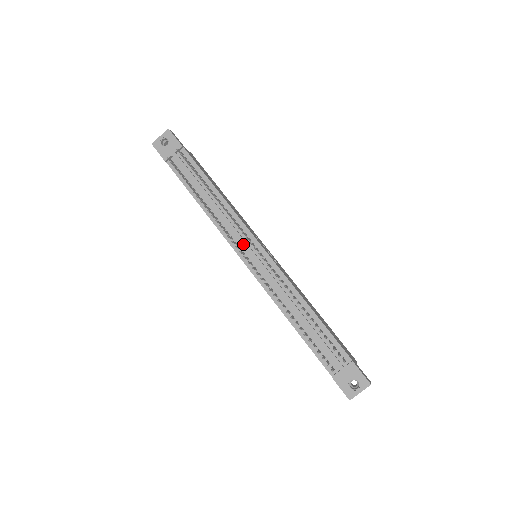
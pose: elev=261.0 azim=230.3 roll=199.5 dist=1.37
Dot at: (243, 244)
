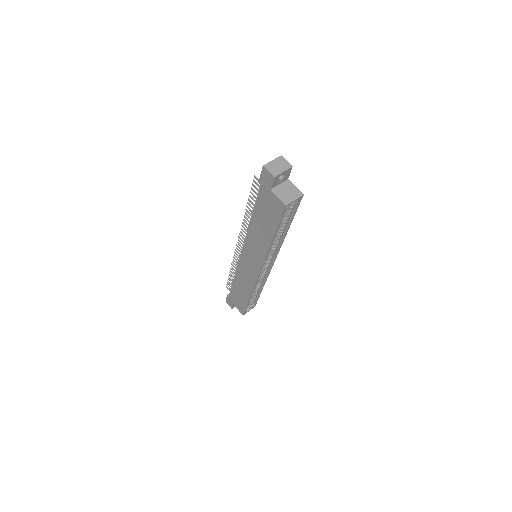
Dot at: occluded
